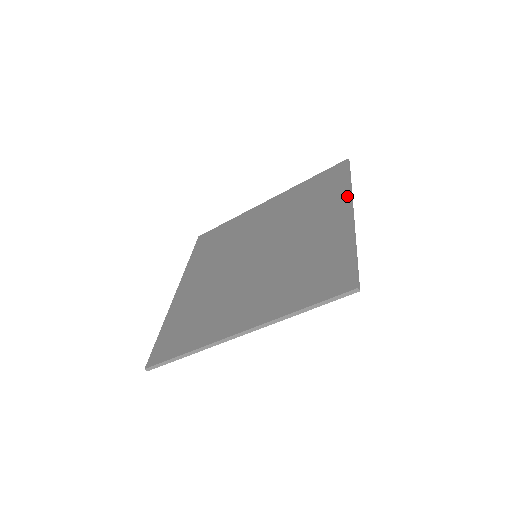
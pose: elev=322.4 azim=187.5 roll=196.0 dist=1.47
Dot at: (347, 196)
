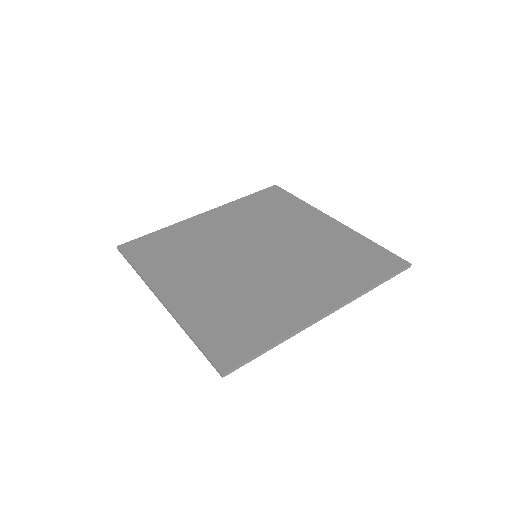
Dot at: (348, 296)
